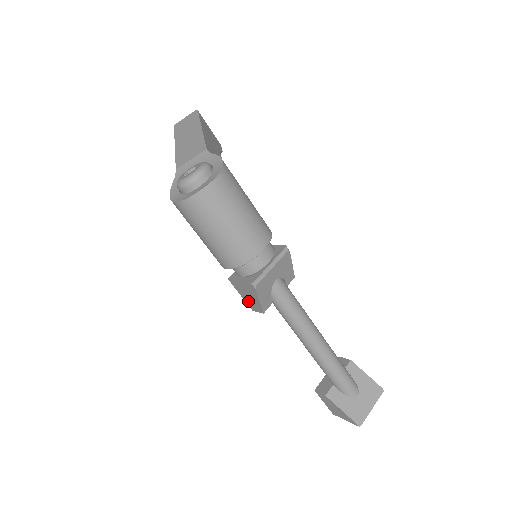
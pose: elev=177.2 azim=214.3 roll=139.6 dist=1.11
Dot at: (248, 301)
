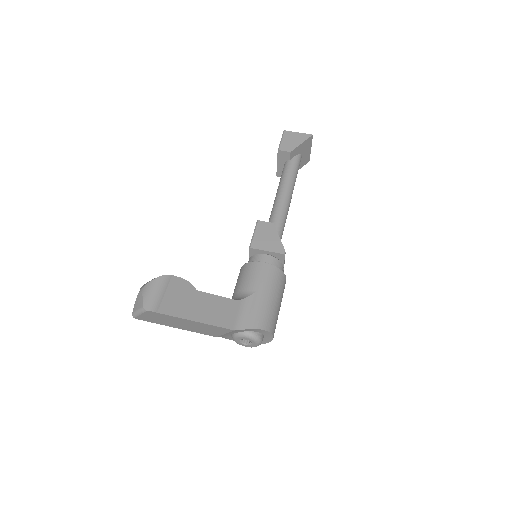
Dot at: occluded
